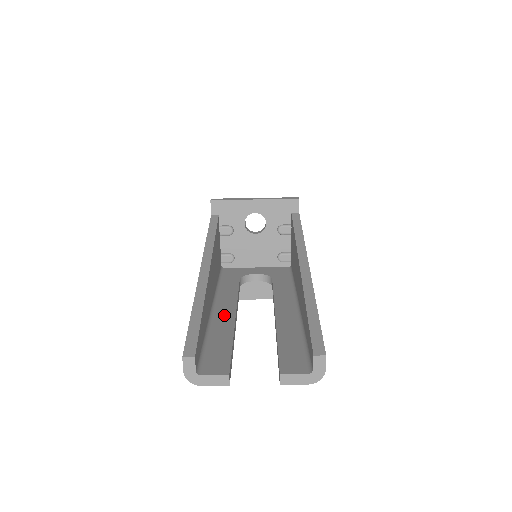
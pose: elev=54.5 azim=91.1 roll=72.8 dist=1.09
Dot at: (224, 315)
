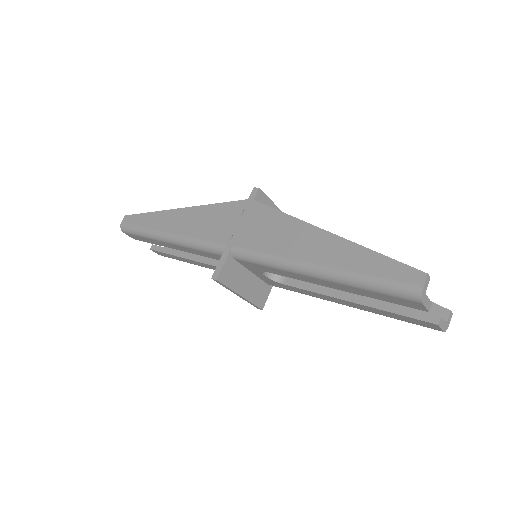
Dot at: occluded
